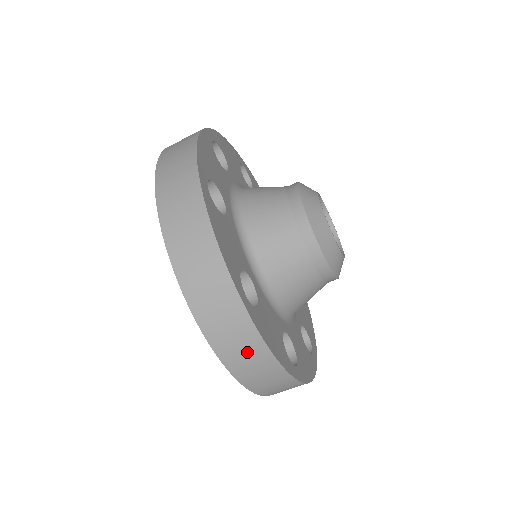
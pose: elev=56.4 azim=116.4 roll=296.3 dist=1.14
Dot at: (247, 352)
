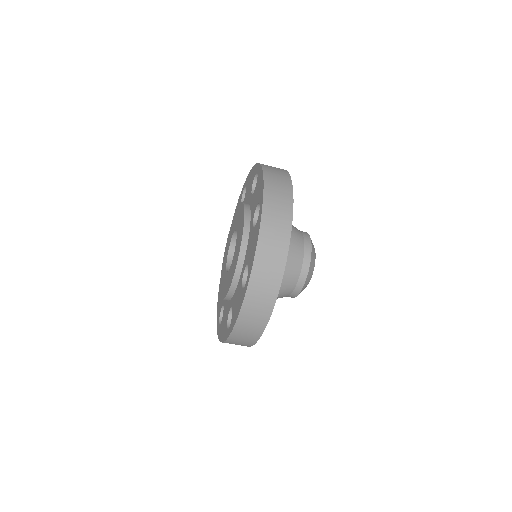
Dot at: occluded
